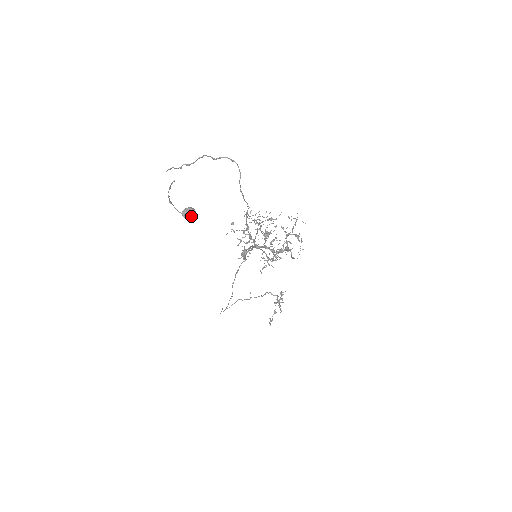
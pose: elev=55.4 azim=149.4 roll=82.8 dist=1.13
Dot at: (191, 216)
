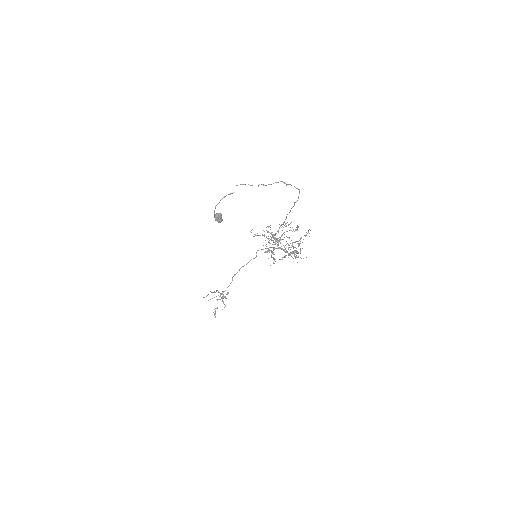
Dot at: (221, 220)
